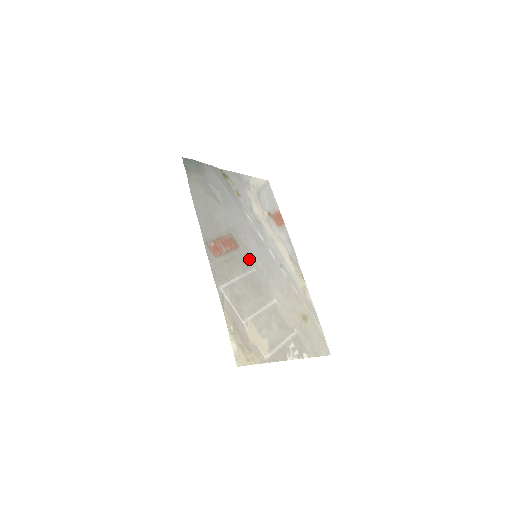
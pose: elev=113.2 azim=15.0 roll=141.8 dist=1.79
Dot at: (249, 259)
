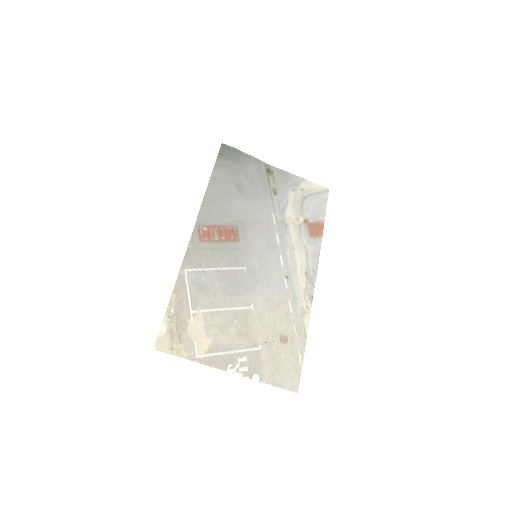
Dot at: (244, 256)
